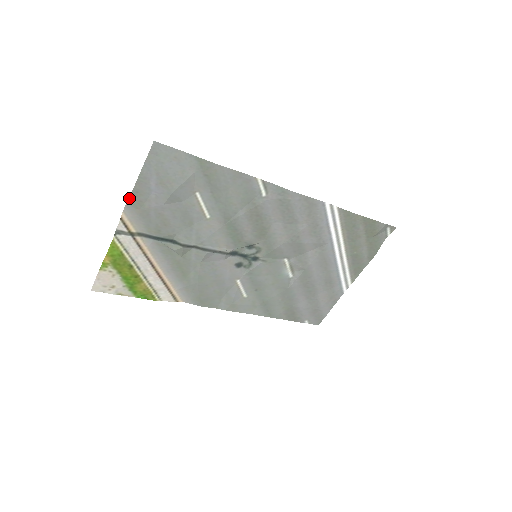
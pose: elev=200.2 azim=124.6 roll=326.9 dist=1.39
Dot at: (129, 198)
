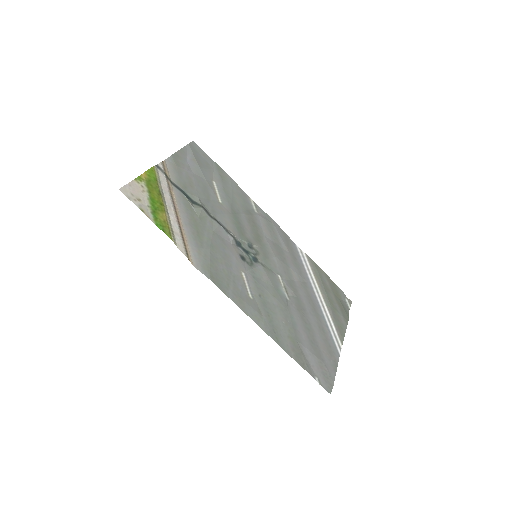
Dot at: (171, 155)
